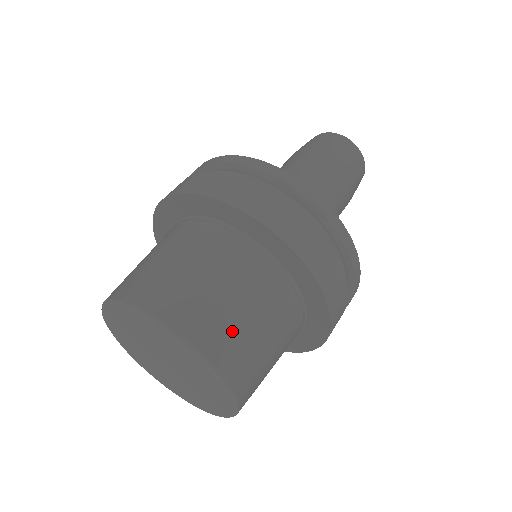
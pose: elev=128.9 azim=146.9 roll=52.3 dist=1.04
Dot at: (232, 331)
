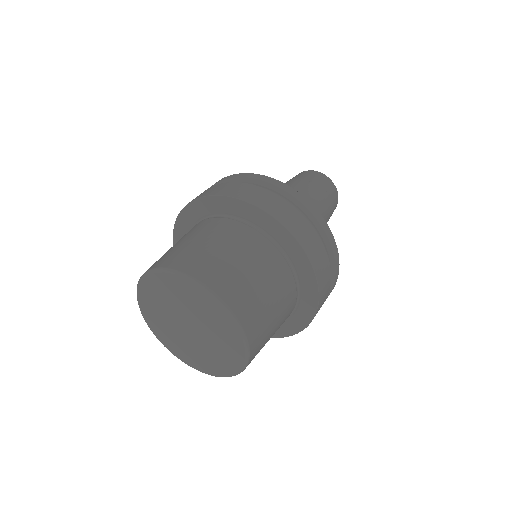
Dot at: (228, 272)
